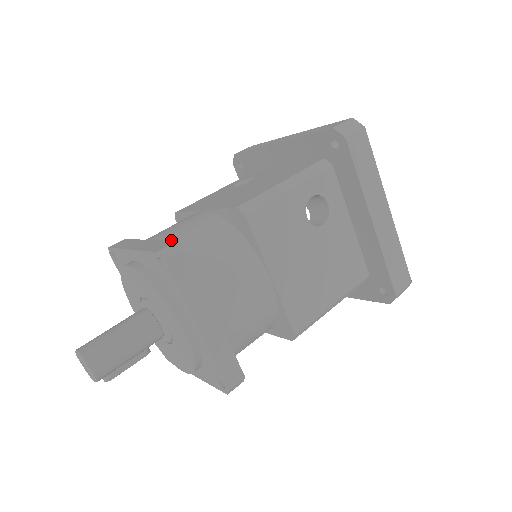
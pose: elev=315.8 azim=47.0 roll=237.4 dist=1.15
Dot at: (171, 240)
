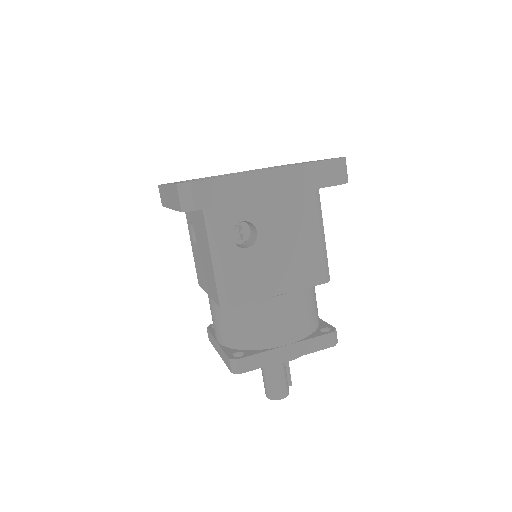
Dot at: (224, 339)
